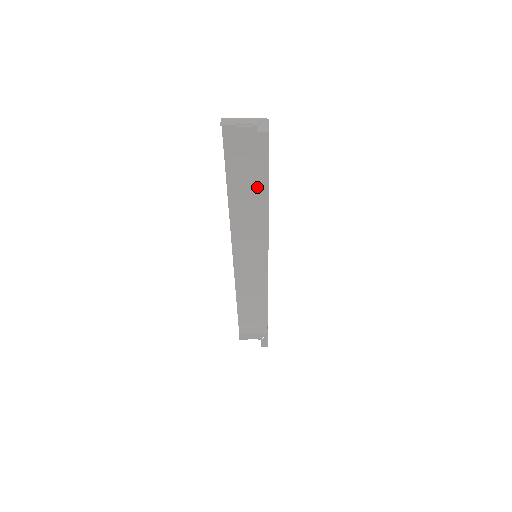
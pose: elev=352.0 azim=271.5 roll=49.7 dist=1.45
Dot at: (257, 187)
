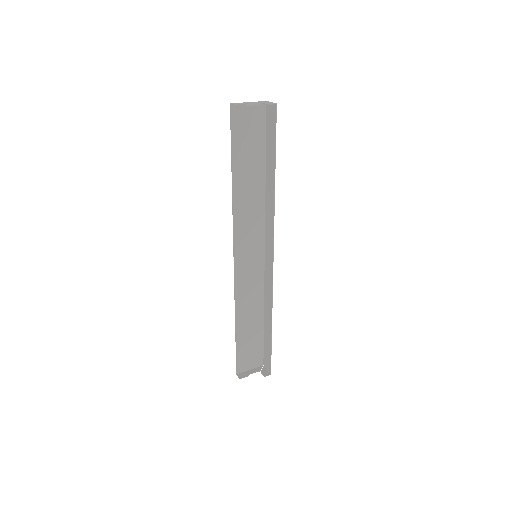
Dot at: (257, 174)
